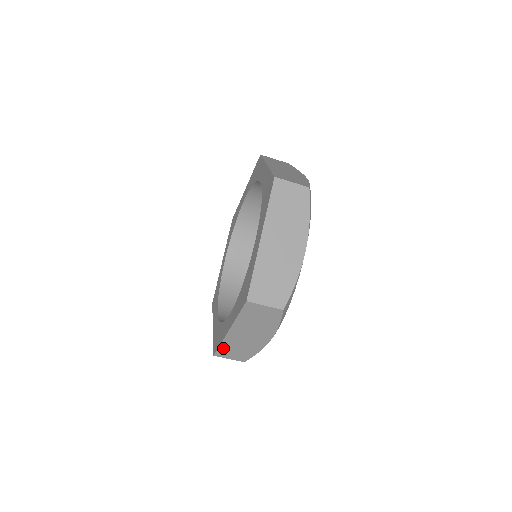
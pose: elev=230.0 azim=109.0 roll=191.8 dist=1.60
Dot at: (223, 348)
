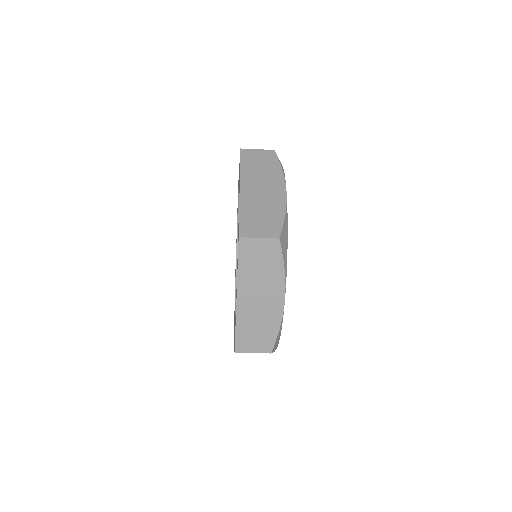
Dot at: (240, 333)
